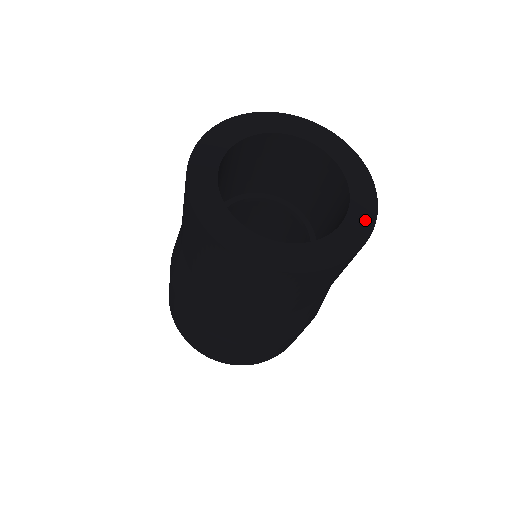
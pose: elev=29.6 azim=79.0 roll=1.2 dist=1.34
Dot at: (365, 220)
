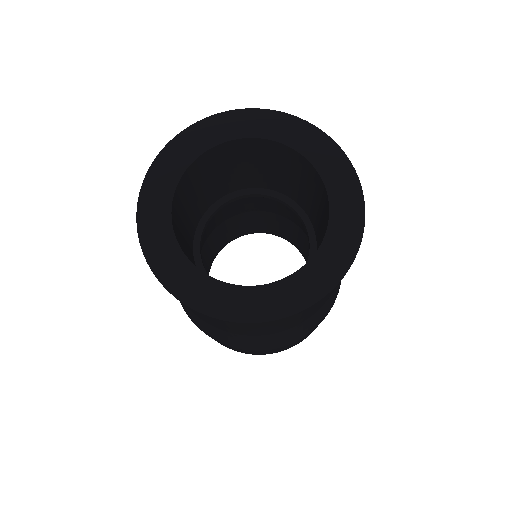
Dot at: (348, 239)
